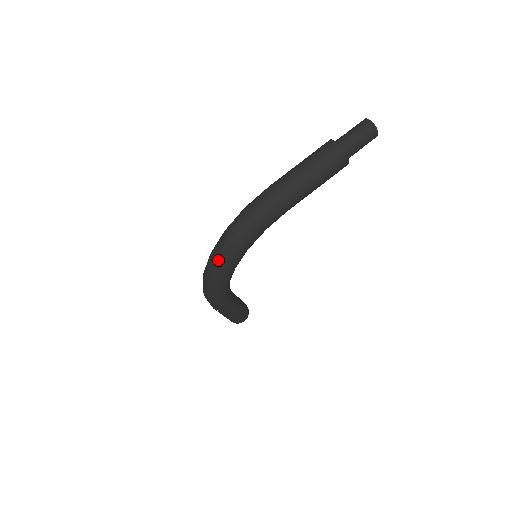
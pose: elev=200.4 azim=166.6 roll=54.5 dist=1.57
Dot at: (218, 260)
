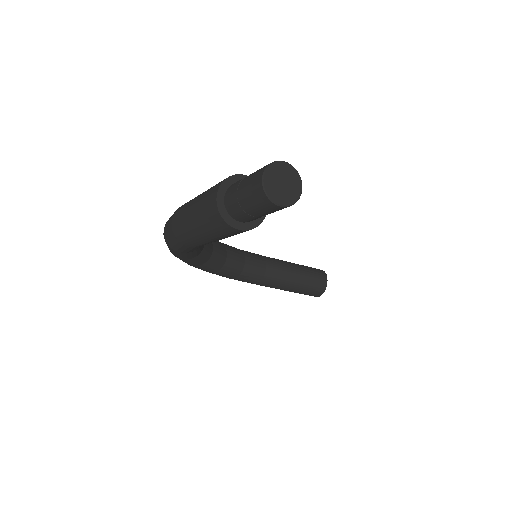
Dot at: occluded
